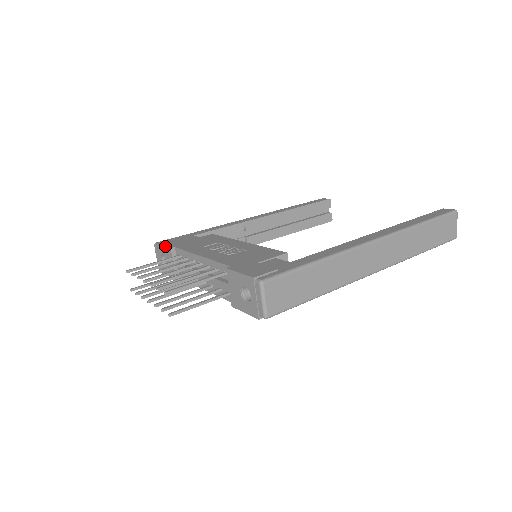
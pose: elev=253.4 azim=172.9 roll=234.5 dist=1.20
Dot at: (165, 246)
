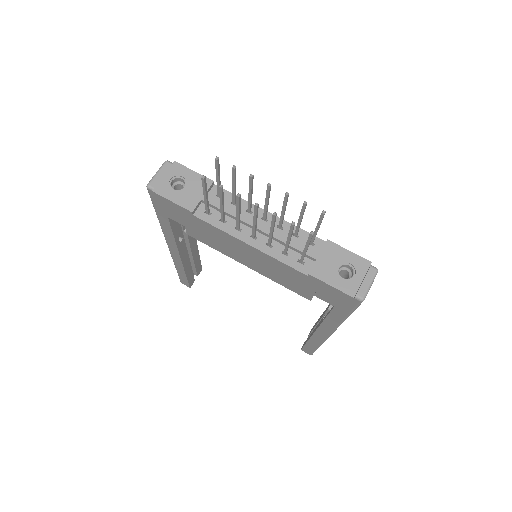
Dot at: occluded
